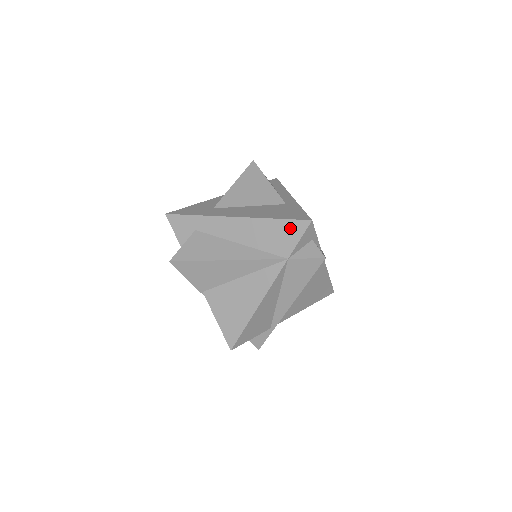
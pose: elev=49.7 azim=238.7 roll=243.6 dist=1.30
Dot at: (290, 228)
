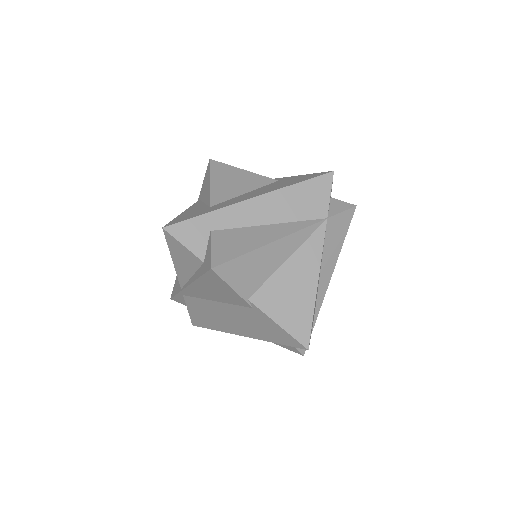
Dot at: (316, 186)
